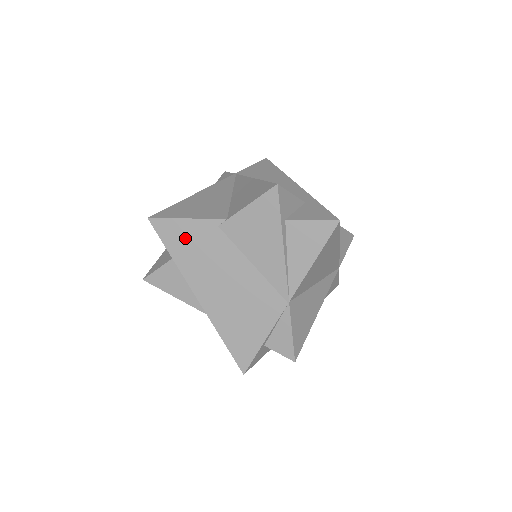
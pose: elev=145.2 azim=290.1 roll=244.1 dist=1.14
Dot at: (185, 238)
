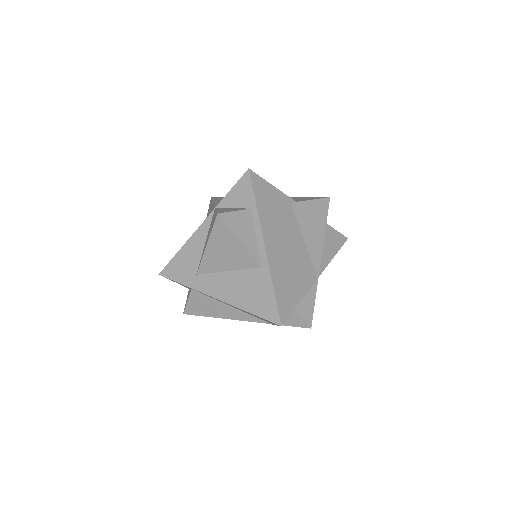
Dot at: (269, 198)
